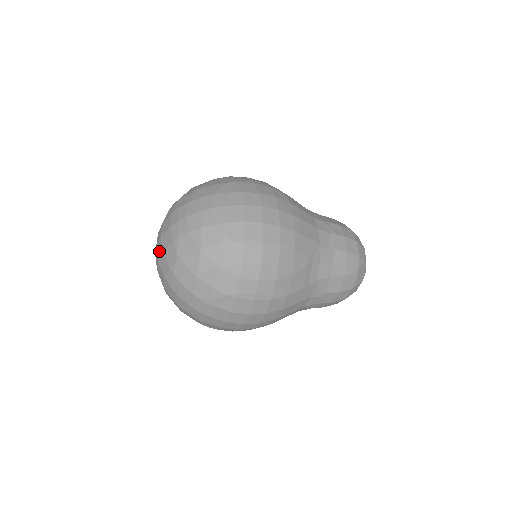
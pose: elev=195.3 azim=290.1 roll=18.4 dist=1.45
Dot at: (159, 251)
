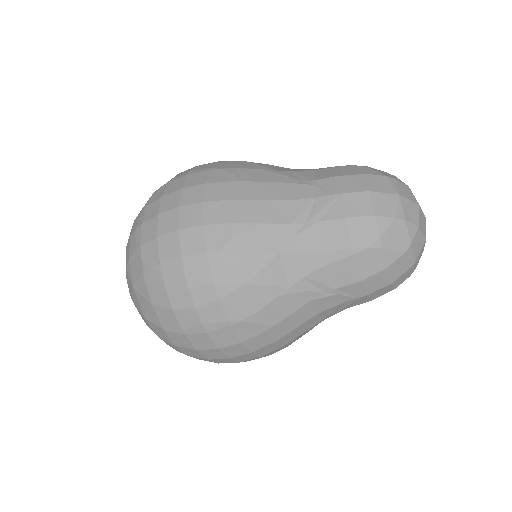
Dot at: occluded
